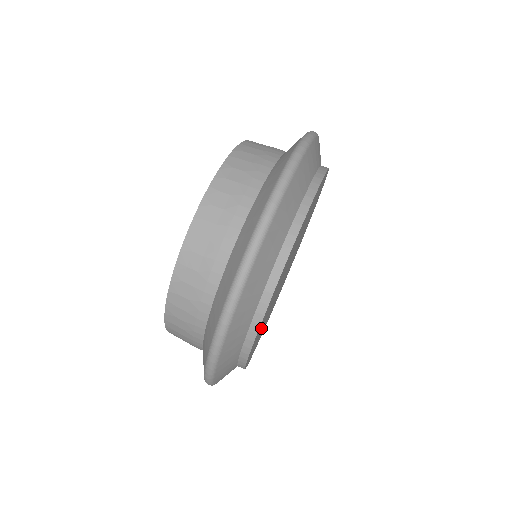
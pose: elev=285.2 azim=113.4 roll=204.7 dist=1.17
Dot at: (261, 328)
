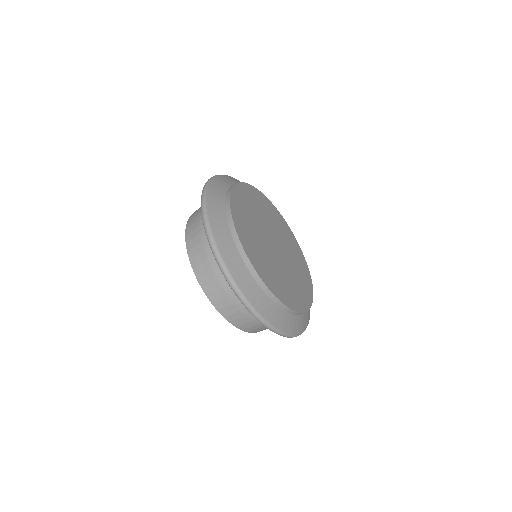
Dot at: (301, 273)
